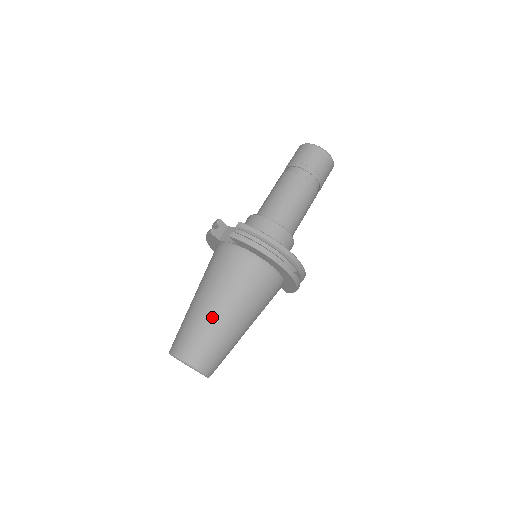
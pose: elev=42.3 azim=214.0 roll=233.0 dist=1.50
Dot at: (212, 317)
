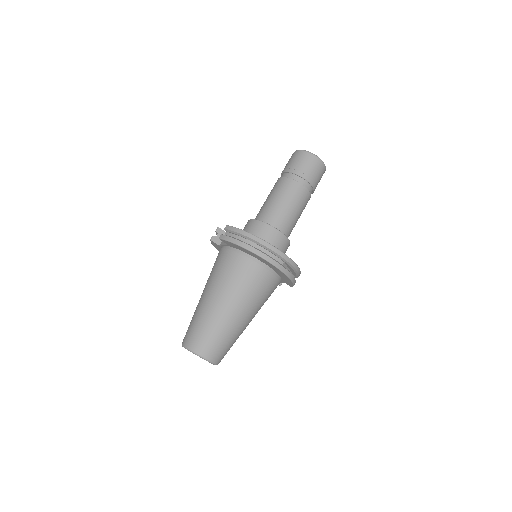
Dot at: (209, 309)
